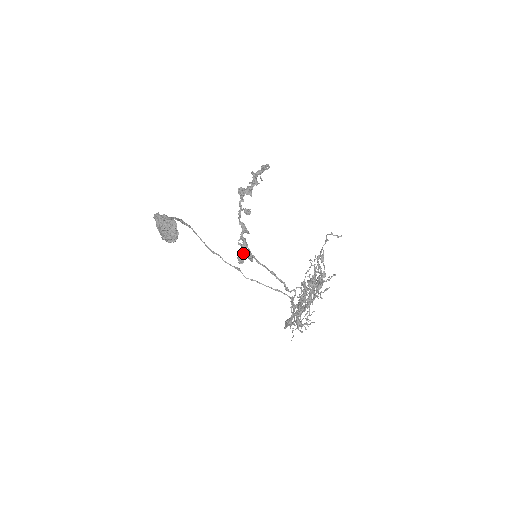
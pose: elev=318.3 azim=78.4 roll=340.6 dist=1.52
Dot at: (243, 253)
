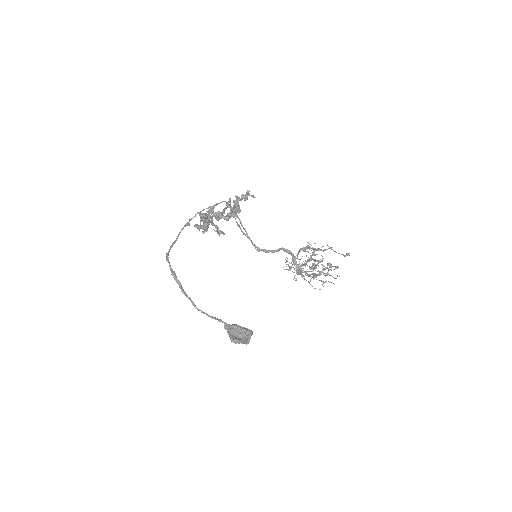
Dot at: occluded
